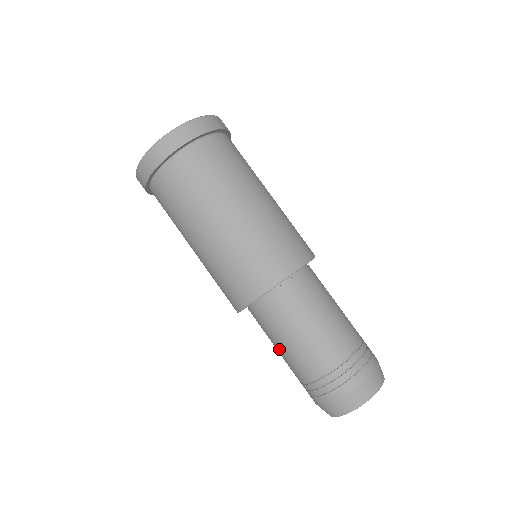
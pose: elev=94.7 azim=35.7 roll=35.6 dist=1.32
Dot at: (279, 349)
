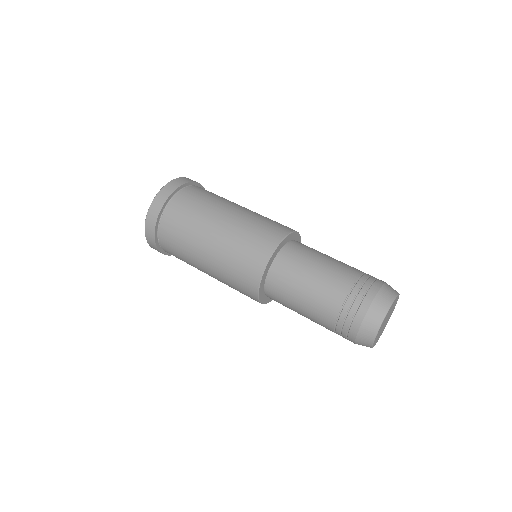
Dot at: (316, 274)
